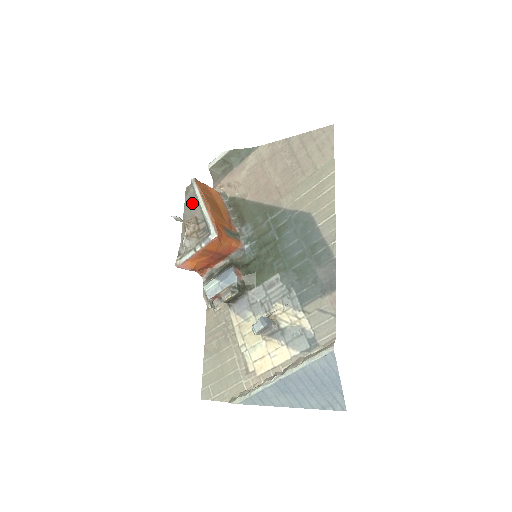
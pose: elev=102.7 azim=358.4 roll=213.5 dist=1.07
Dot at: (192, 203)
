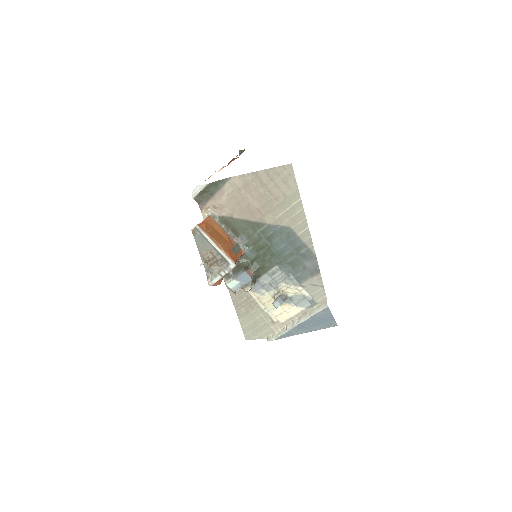
Dot at: (203, 242)
